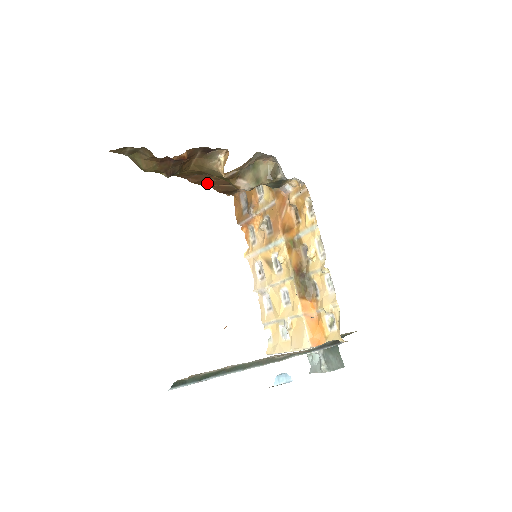
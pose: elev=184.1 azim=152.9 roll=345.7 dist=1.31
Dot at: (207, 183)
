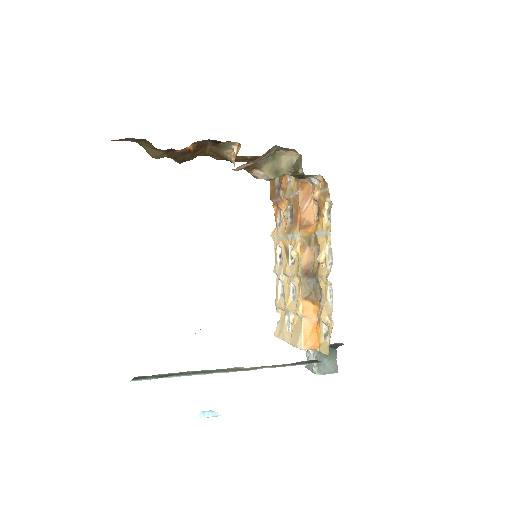
Dot at: (236, 159)
